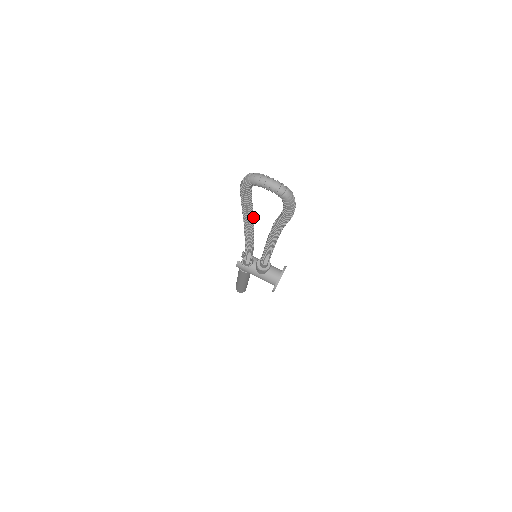
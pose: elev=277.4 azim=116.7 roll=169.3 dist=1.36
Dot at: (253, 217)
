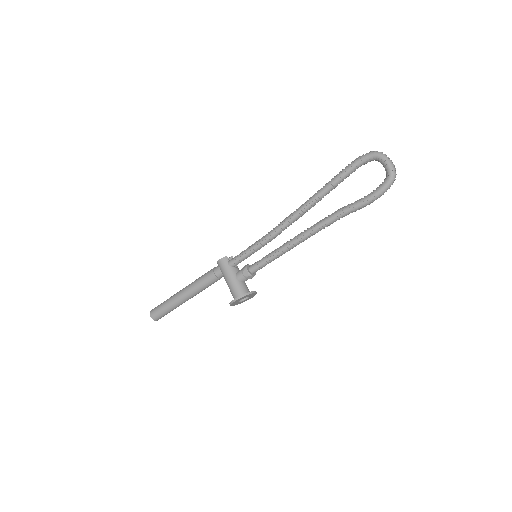
Dot at: occluded
